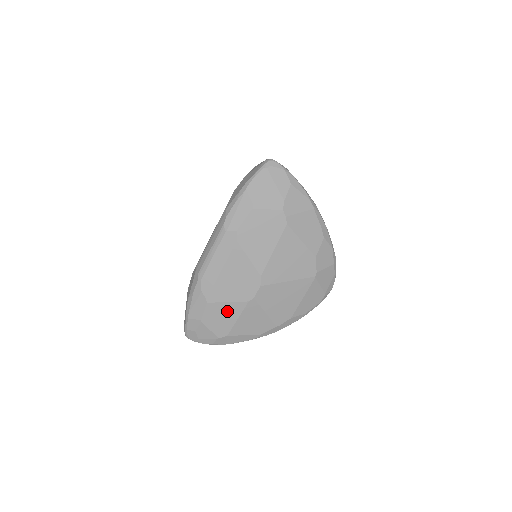
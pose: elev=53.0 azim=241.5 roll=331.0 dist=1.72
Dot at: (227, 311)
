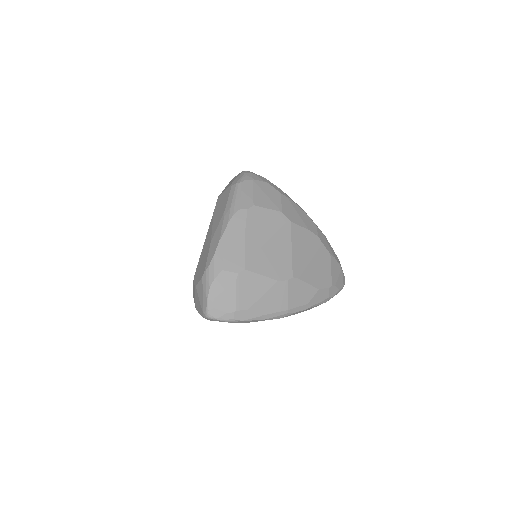
Dot at: occluded
